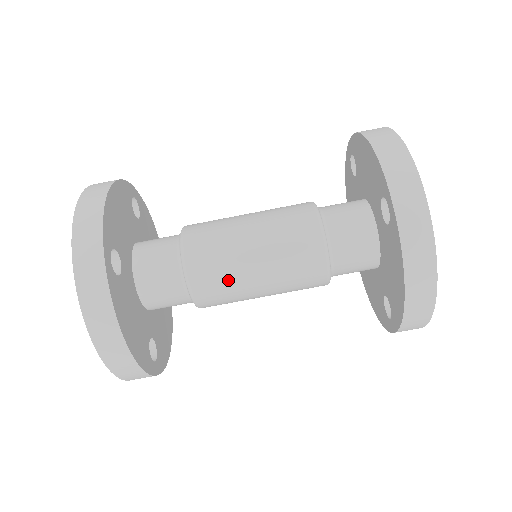
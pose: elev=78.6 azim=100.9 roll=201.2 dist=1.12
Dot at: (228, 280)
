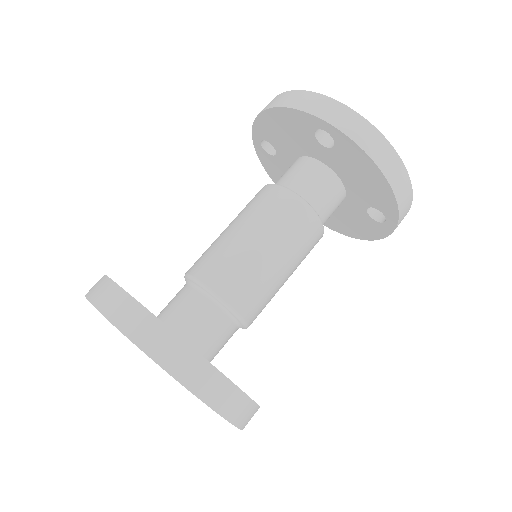
Dot at: (255, 278)
